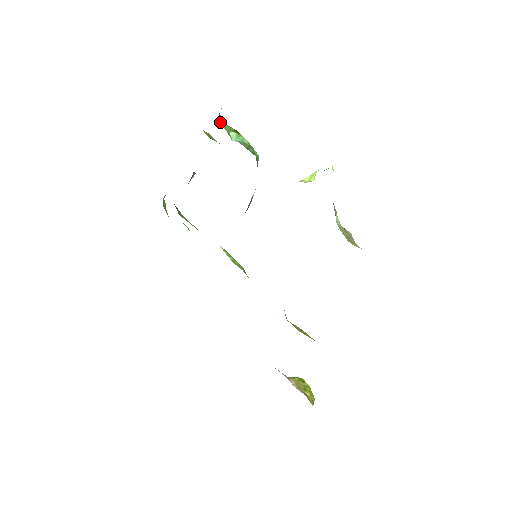
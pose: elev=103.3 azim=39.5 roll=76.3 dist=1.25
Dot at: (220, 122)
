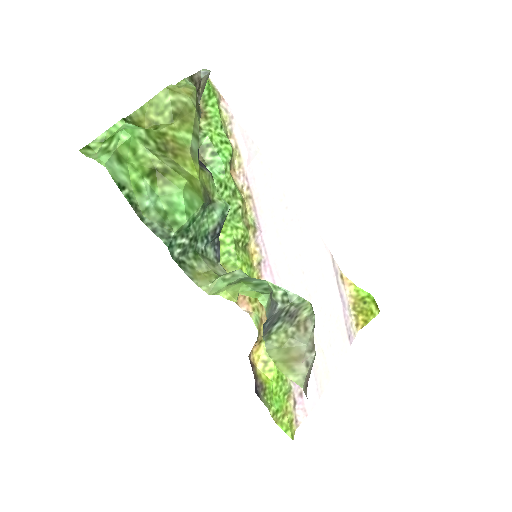
Dot at: (127, 159)
